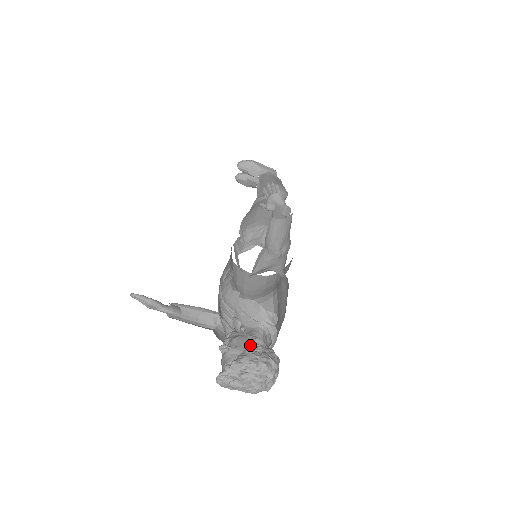
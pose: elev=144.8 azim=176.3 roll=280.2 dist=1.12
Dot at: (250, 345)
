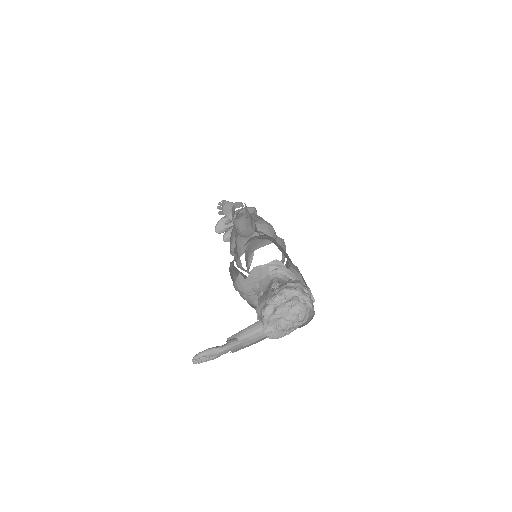
Dot at: (269, 292)
